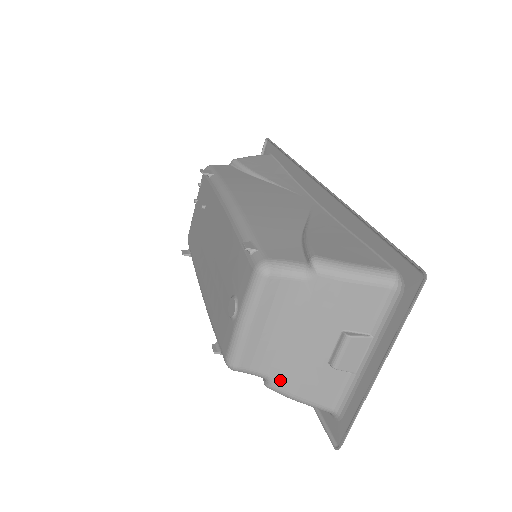
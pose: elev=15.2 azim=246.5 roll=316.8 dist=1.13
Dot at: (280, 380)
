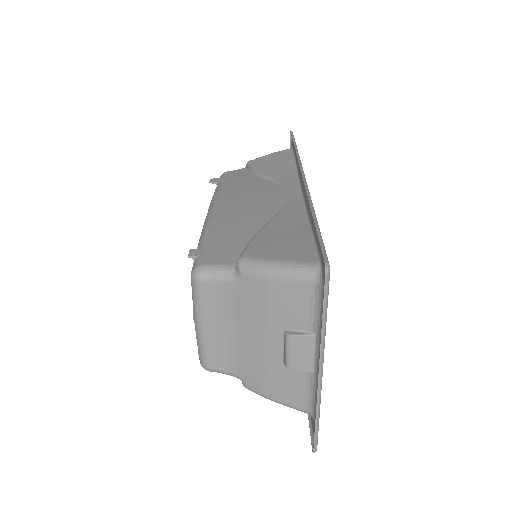
Dot at: (249, 380)
